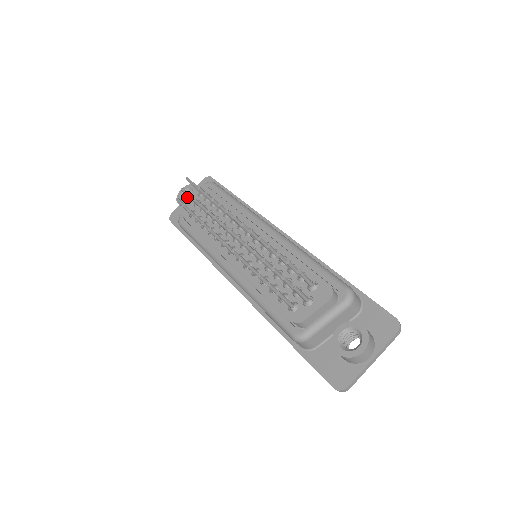
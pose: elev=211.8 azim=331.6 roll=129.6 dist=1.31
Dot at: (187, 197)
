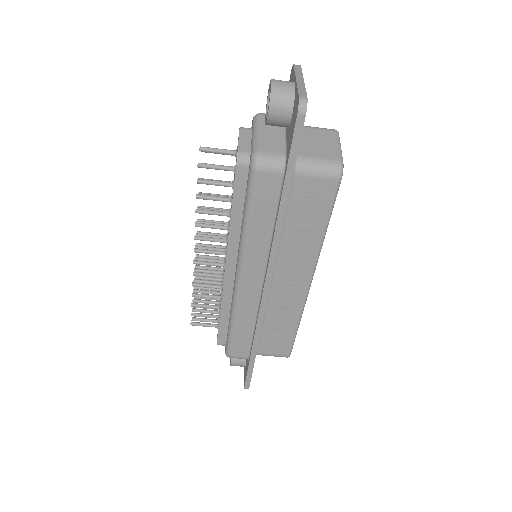
Dot at: occluded
